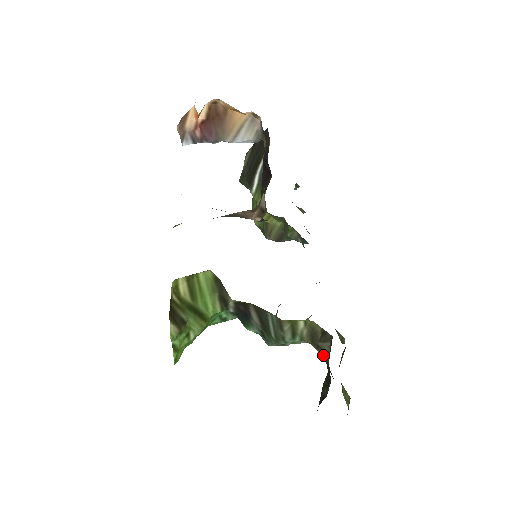
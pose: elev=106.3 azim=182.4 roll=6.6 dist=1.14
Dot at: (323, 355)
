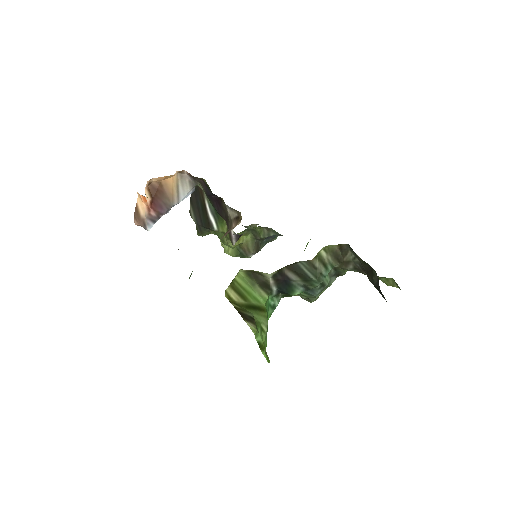
Dot at: (353, 266)
